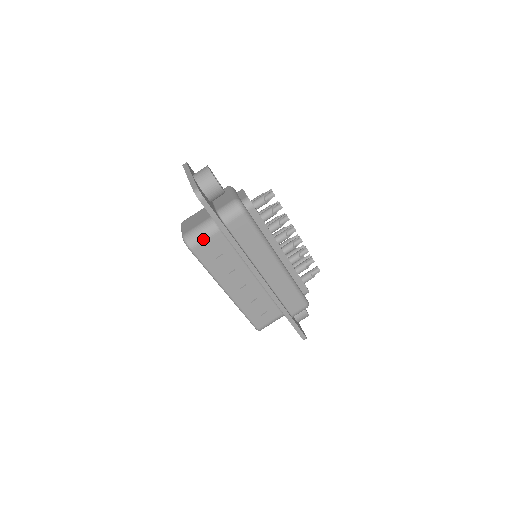
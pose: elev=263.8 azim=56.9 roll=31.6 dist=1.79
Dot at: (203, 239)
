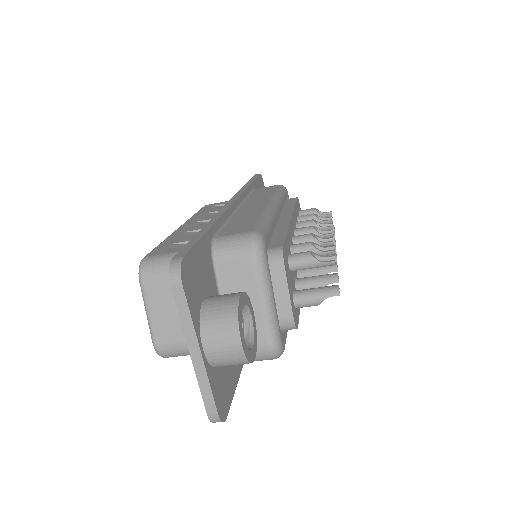
Dot at: occluded
